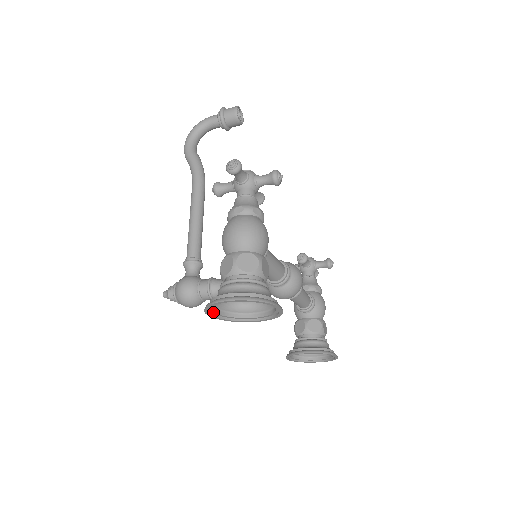
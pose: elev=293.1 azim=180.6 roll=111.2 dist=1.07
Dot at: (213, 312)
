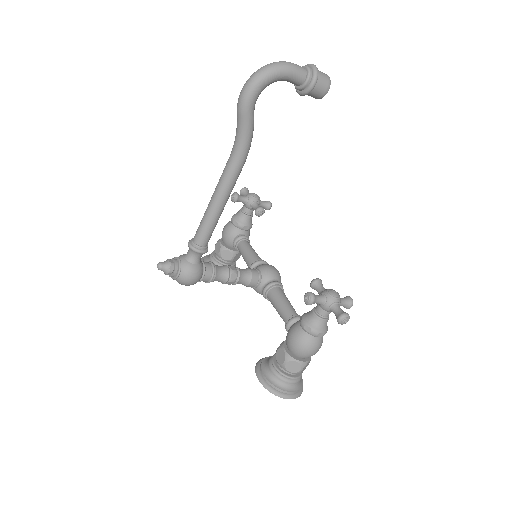
Dot at: (262, 377)
